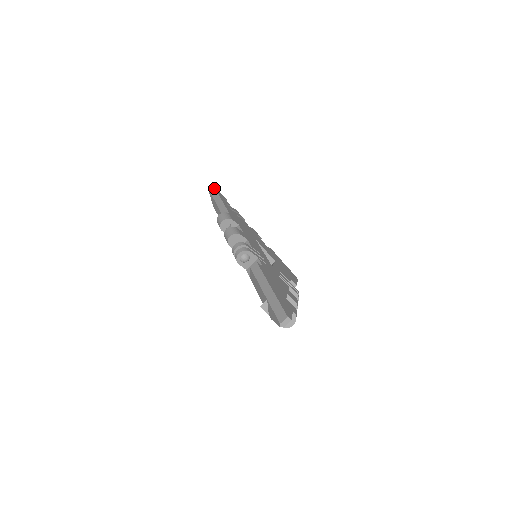
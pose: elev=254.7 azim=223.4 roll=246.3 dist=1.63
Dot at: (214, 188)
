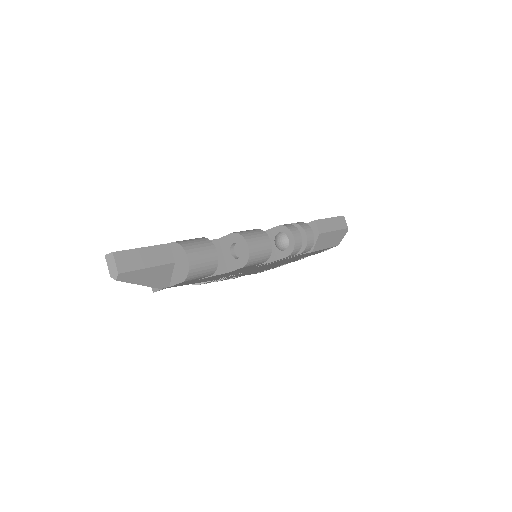
Dot at: occluded
